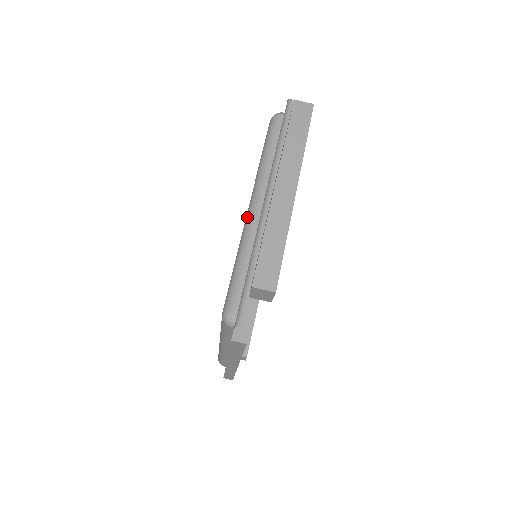
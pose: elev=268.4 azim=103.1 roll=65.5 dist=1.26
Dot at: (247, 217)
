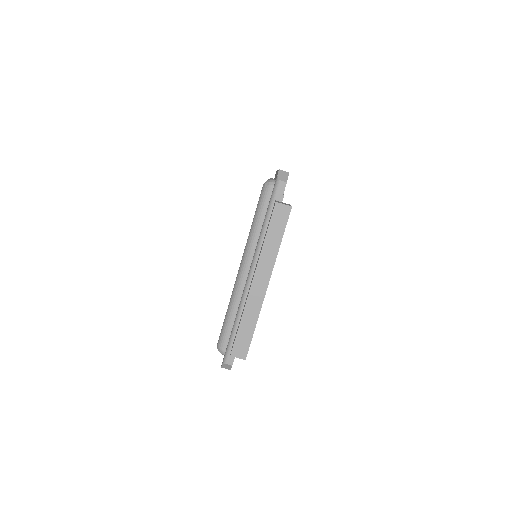
Dot at: (237, 278)
